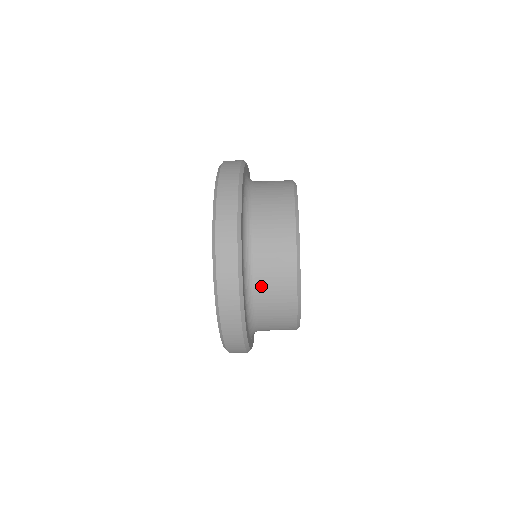
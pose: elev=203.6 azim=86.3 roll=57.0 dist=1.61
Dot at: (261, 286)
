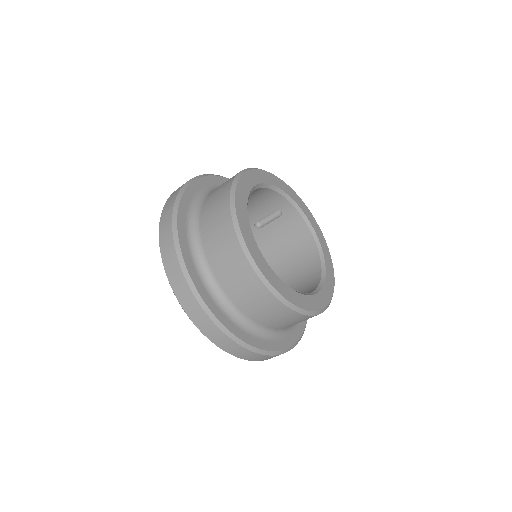
Dot at: (236, 299)
